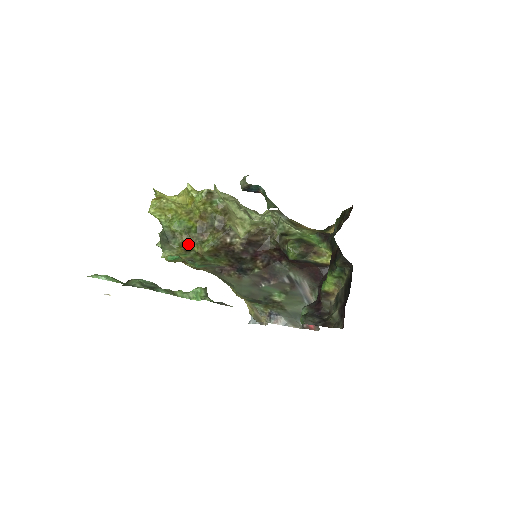
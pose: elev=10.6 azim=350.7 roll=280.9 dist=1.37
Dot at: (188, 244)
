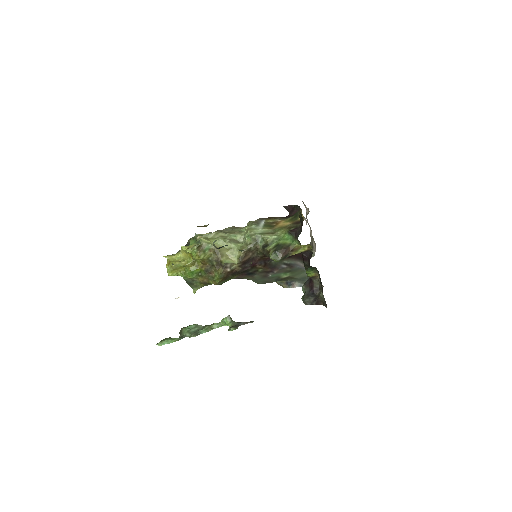
Dot at: (205, 281)
